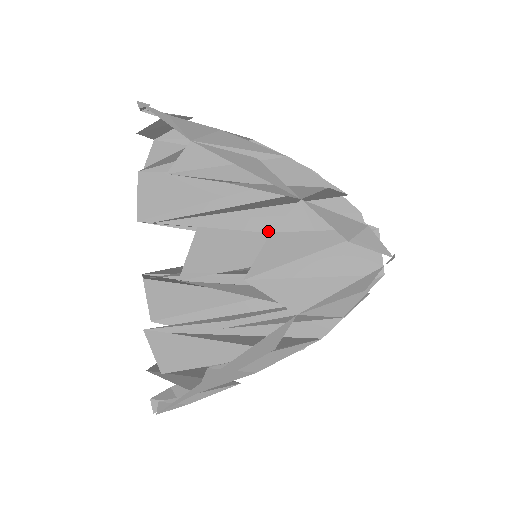
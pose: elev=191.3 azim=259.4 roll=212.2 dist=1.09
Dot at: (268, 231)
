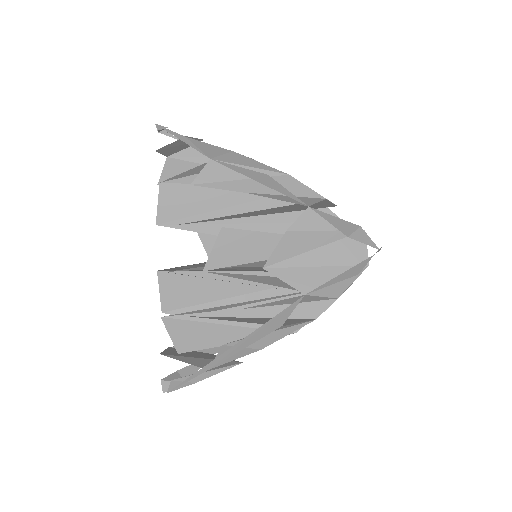
Dot at: occluded
